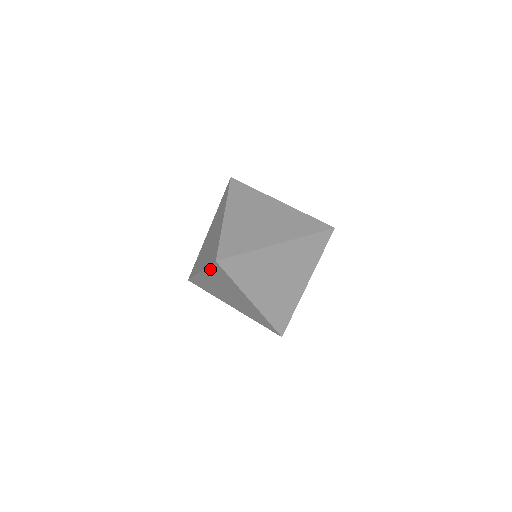
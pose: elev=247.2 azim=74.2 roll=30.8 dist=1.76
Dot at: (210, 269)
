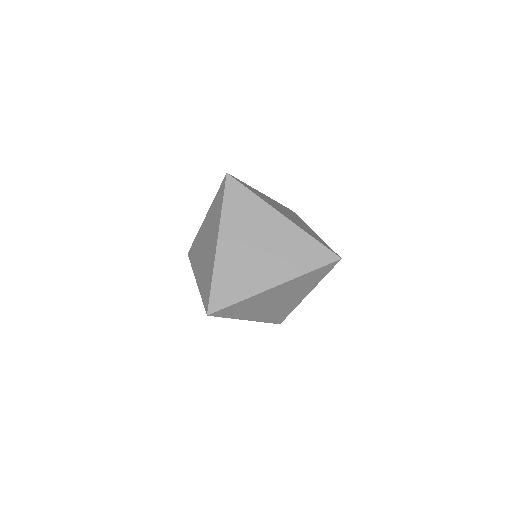
Dot at: occluded
